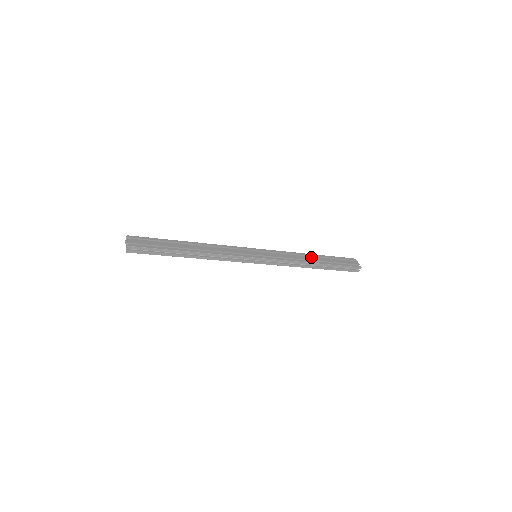
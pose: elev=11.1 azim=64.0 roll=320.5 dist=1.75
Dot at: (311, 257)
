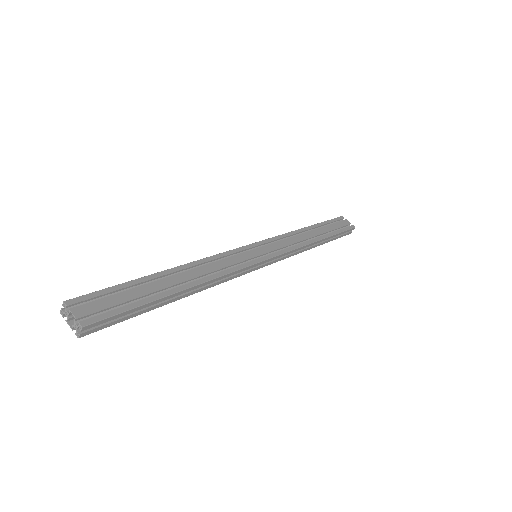
Dot at: (309, 232)
